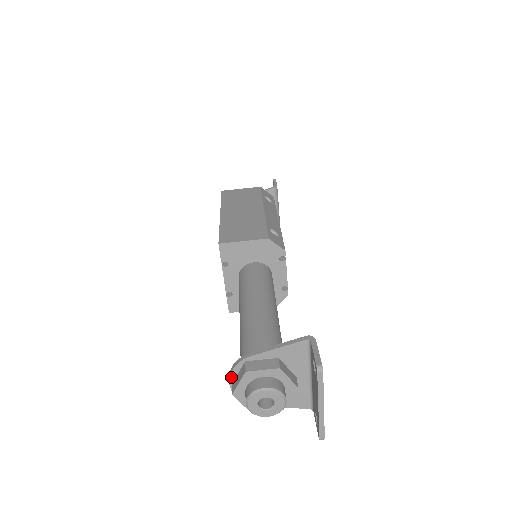
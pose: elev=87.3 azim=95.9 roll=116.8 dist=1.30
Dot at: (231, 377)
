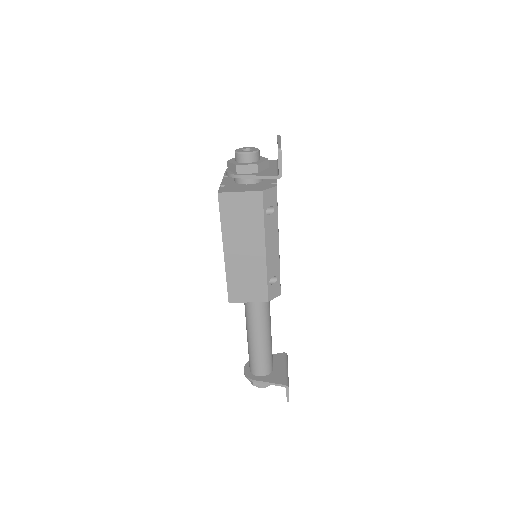
Dot at: (245, 374)
